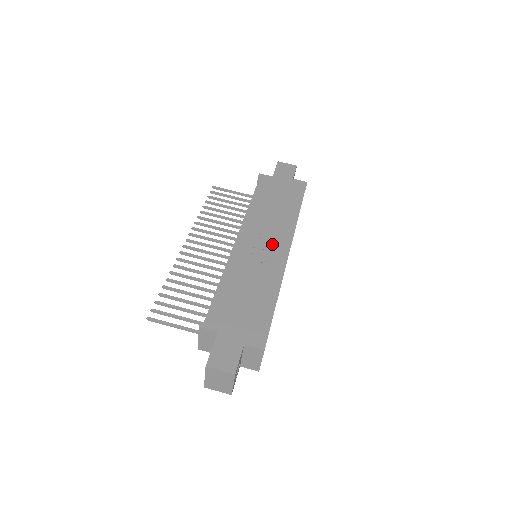
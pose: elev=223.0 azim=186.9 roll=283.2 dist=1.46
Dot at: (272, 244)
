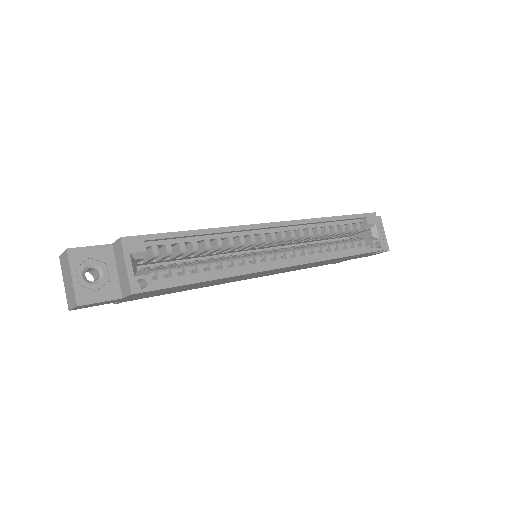
Dot at: occluded
